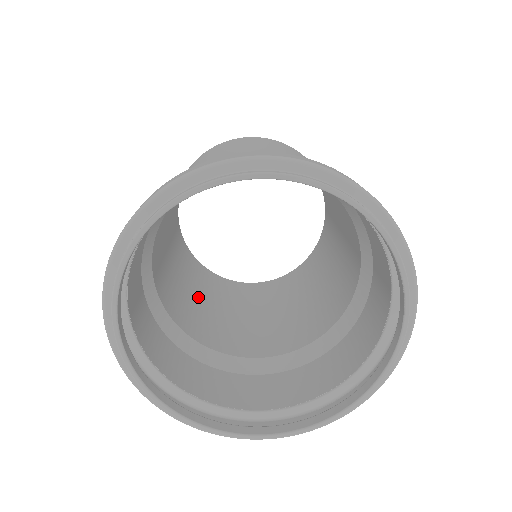
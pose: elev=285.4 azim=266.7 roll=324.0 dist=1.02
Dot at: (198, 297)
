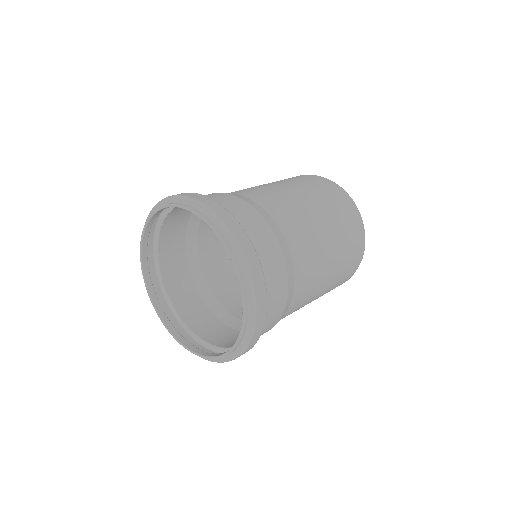
Dot at: occluded
